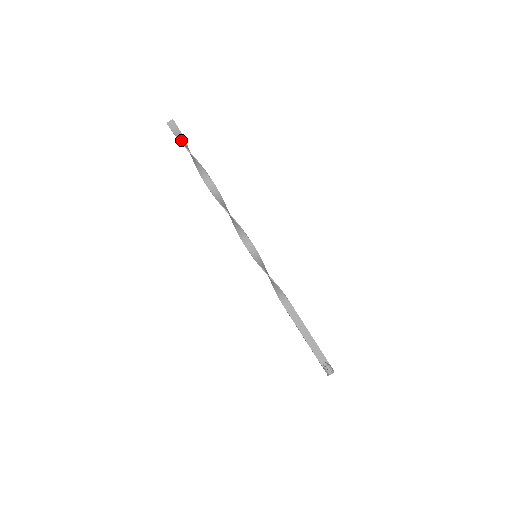
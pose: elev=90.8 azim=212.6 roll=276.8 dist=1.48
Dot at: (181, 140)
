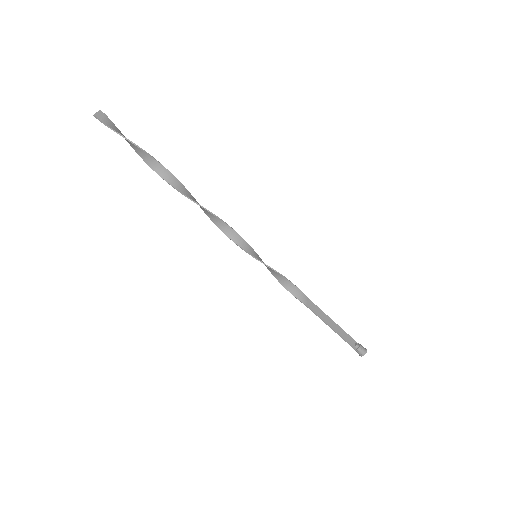
Dot at: (122, 135)
